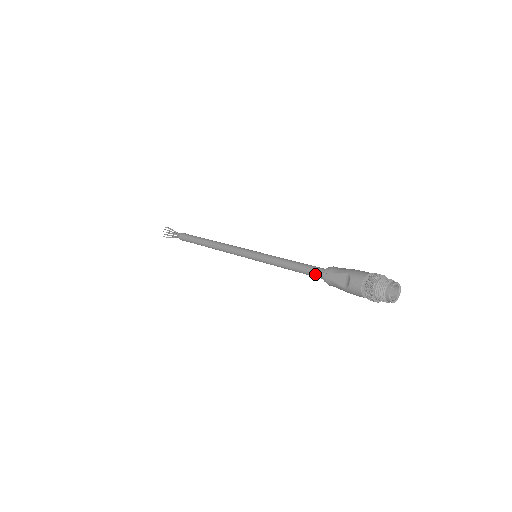
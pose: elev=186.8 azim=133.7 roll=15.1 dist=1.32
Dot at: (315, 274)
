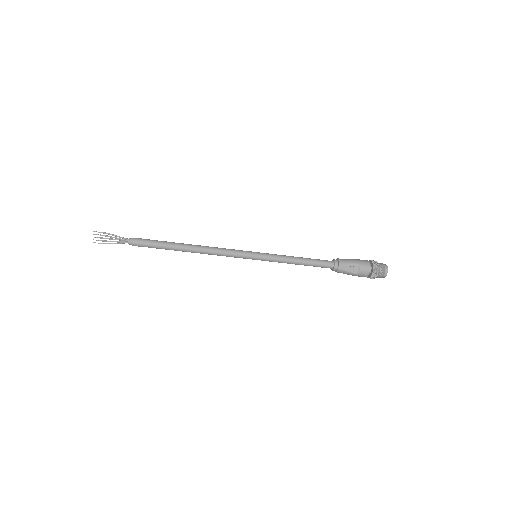
Dot at: (326, 266)
